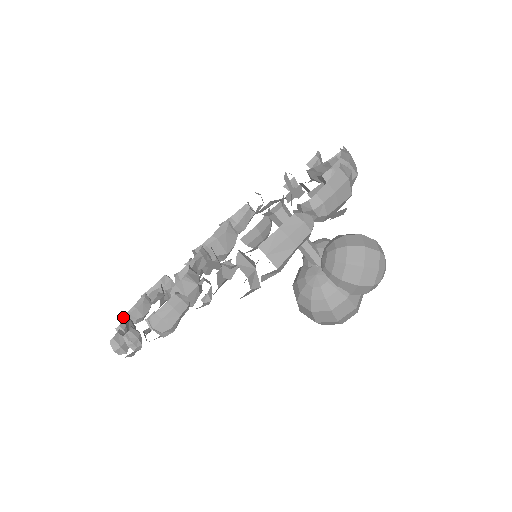
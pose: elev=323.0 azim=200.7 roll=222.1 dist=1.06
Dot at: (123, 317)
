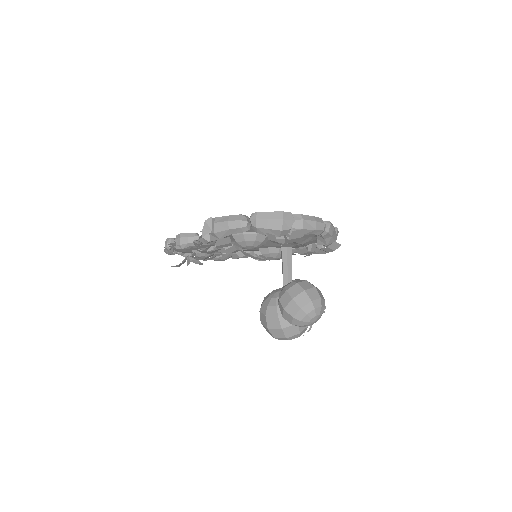
Dot at: occluded
